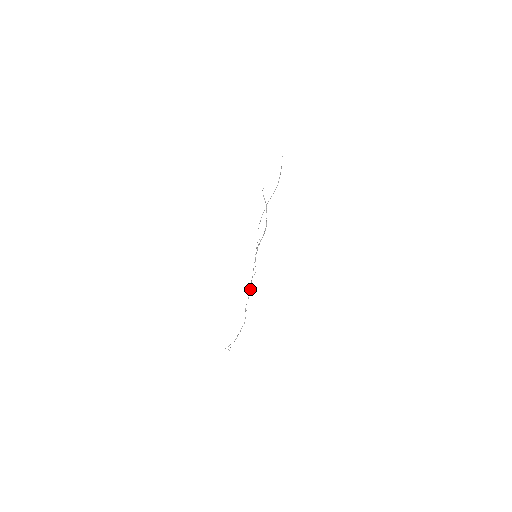
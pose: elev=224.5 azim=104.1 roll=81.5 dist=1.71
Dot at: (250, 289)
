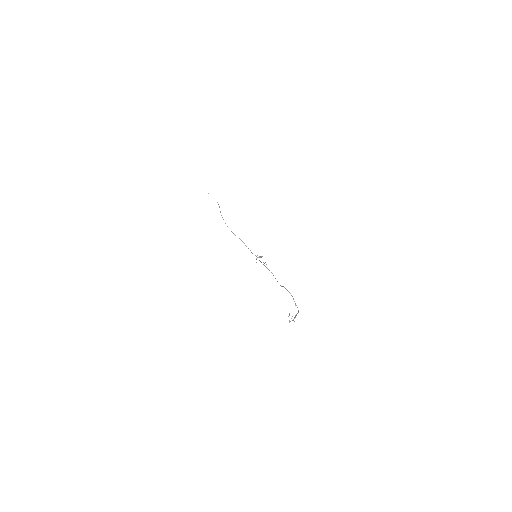
Dot at: occluded
